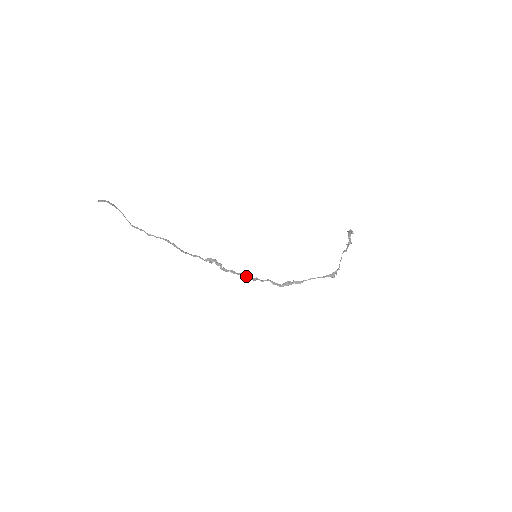
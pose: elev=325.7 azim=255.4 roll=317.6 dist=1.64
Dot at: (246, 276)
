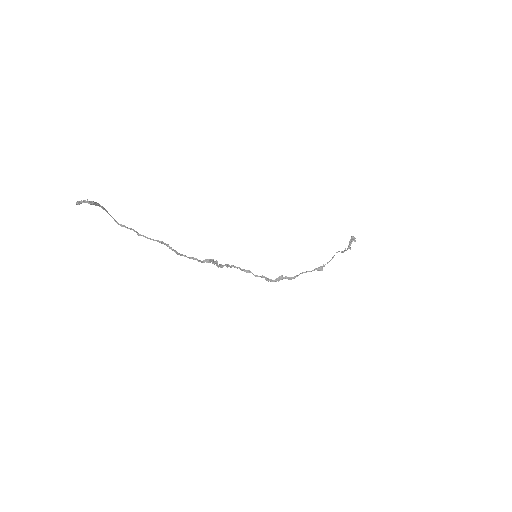
Dot at: (239, 268)
